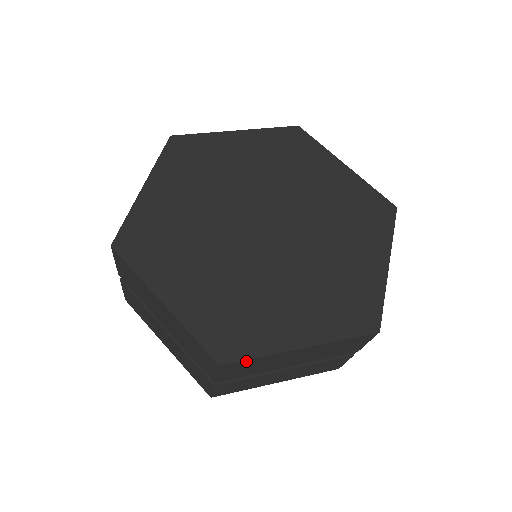
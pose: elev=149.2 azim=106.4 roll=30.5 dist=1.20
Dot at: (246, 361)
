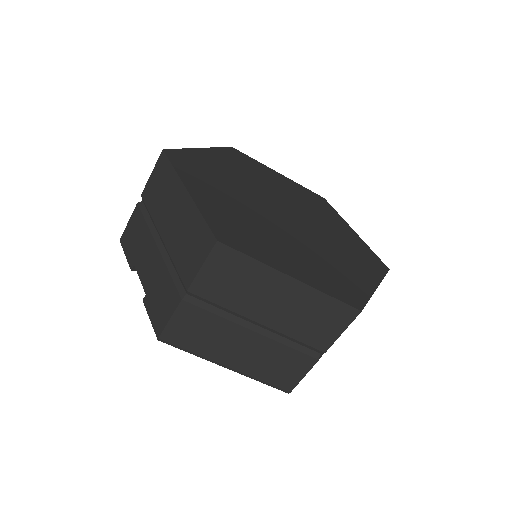
Dot at: occluded
